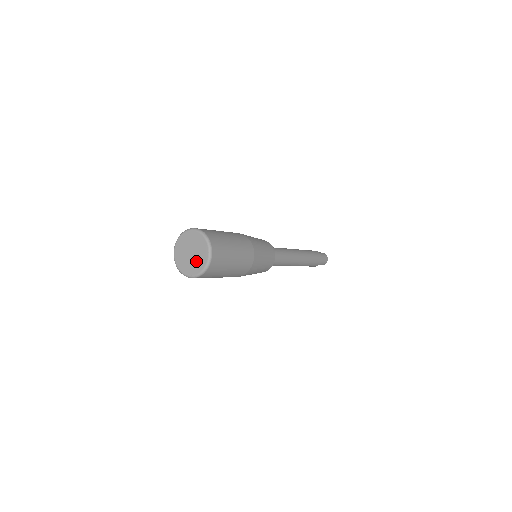
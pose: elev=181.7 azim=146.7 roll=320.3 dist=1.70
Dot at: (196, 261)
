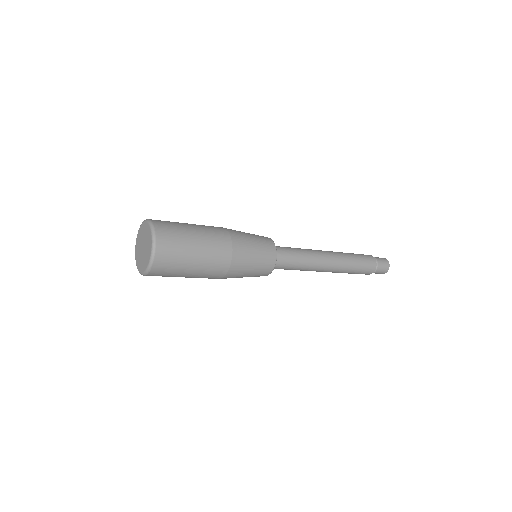
Dot at: (145, 255)
